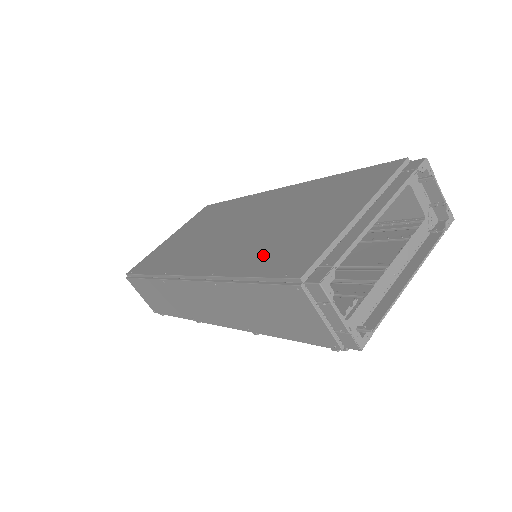
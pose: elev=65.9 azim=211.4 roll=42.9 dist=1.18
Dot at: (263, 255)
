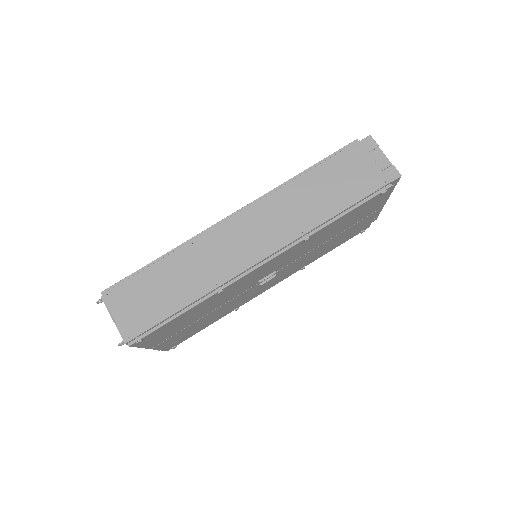
Dot at: occluded
